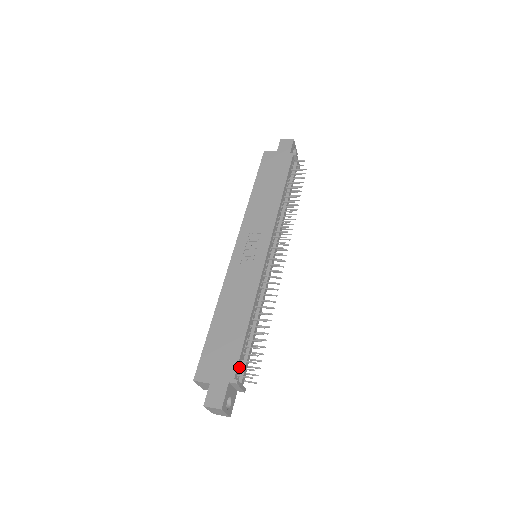
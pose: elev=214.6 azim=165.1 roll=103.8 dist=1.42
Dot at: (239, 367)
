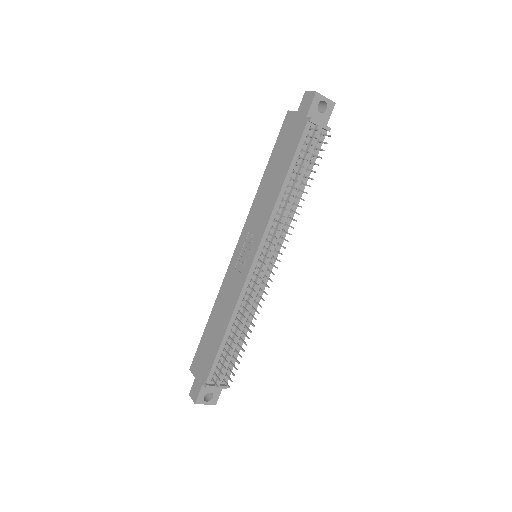
Dot at: (214, 372)
